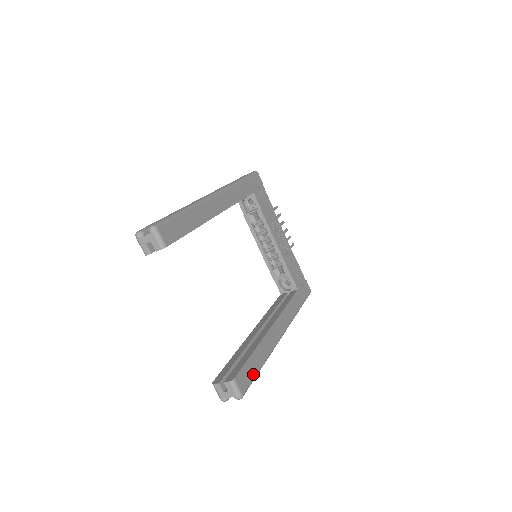
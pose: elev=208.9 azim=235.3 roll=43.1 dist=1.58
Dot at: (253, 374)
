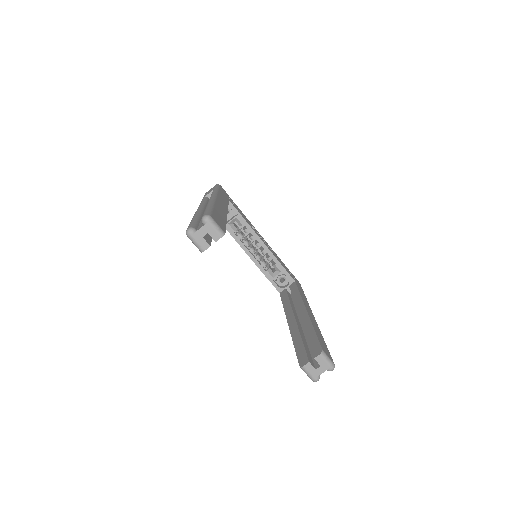
Dot at: (326, 347)
